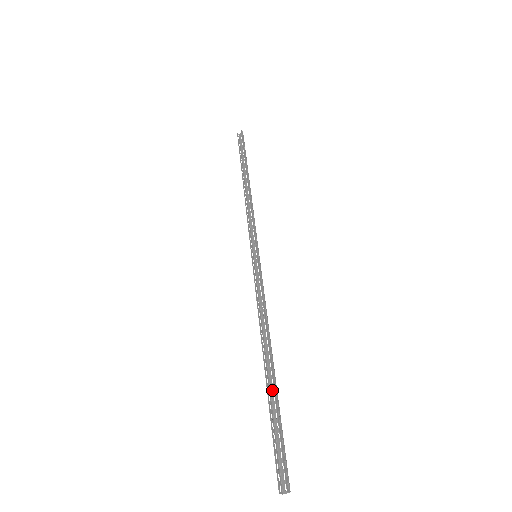
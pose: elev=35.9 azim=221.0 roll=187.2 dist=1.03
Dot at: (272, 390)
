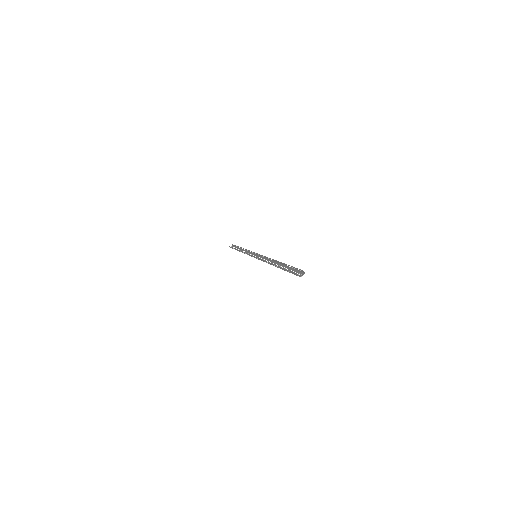
Dot at: occluded
